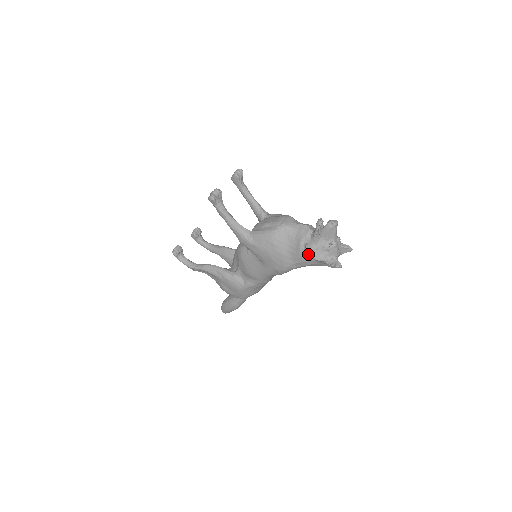
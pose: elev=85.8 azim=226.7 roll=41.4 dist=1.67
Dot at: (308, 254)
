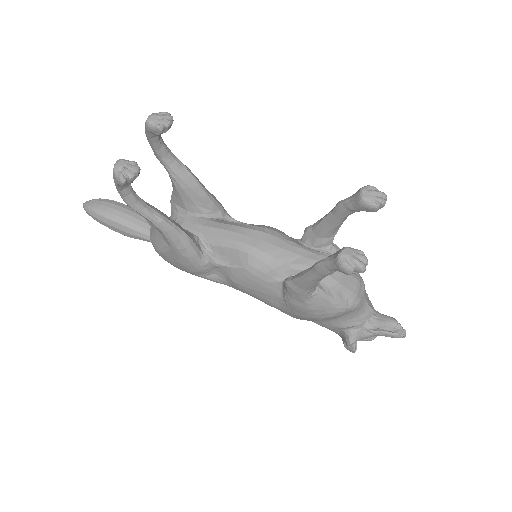
Dot at: (351, 345)
